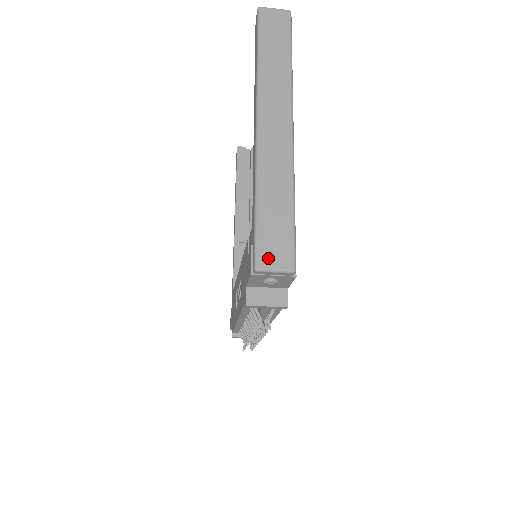
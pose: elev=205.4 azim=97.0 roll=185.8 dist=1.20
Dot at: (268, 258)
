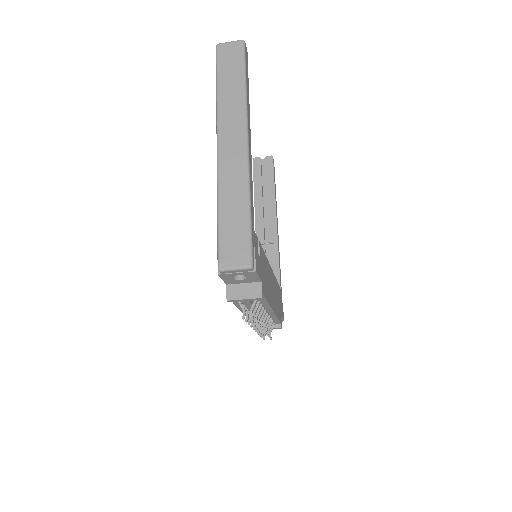
Dot at: (228, 259)
